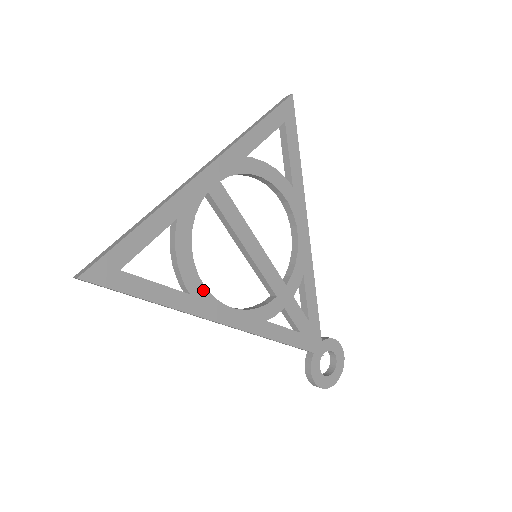
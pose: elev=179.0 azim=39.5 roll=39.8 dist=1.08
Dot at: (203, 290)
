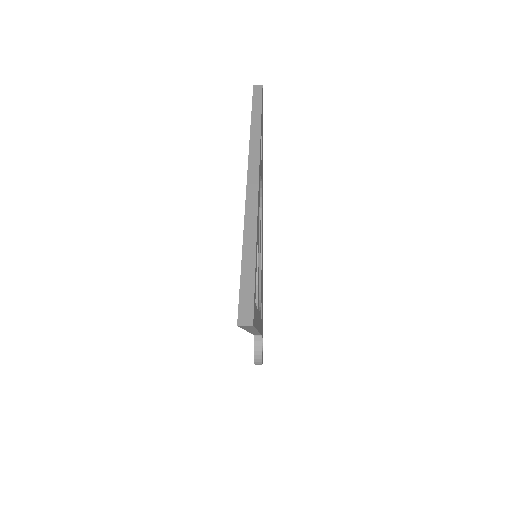
Dot at: occluded
